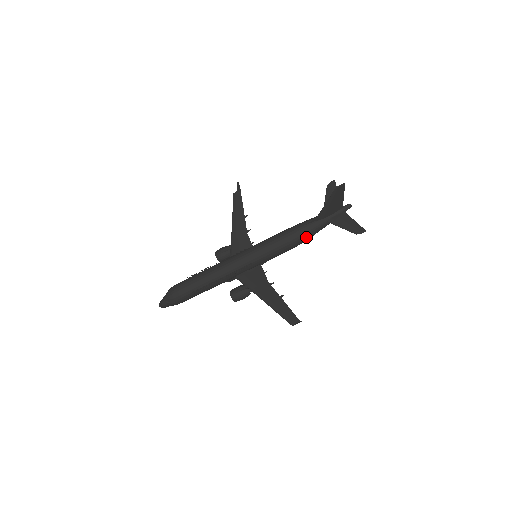
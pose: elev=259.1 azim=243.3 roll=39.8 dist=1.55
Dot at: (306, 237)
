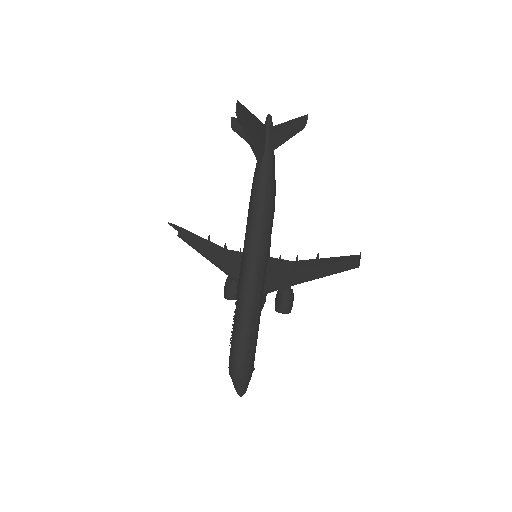
Dot at: (271, 187)
